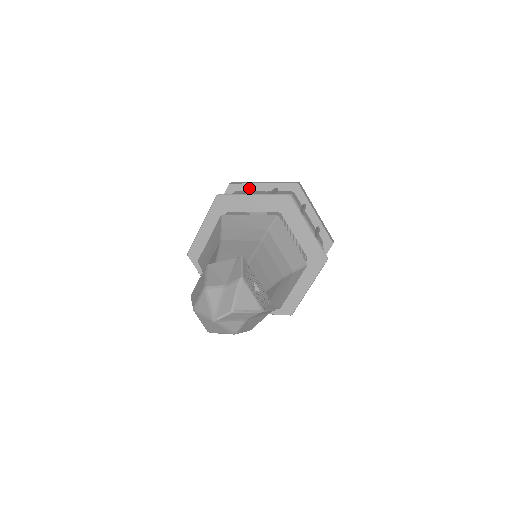
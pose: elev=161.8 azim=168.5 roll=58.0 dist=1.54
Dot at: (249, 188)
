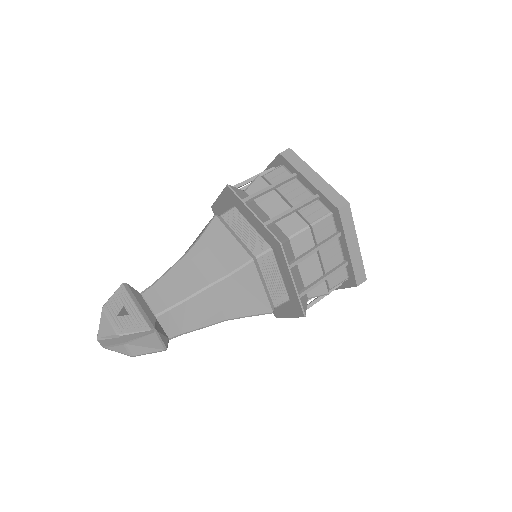
Dot at: occluded
